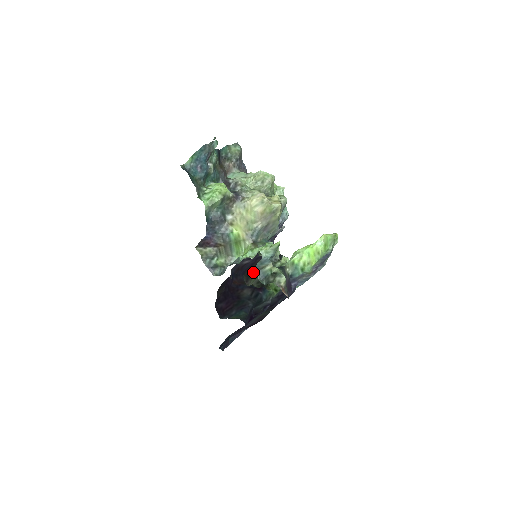
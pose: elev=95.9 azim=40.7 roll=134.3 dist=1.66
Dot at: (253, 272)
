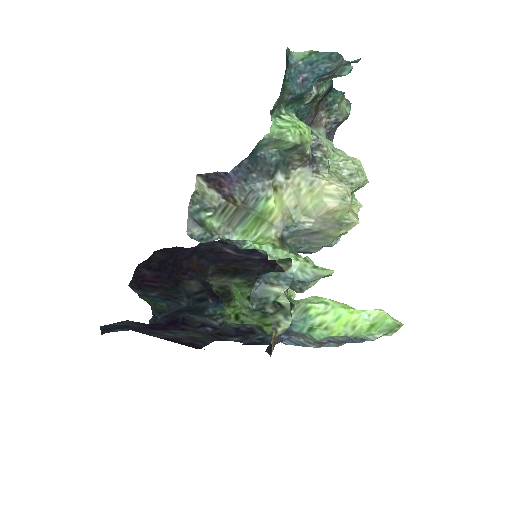
Dot at: (230, 271)
